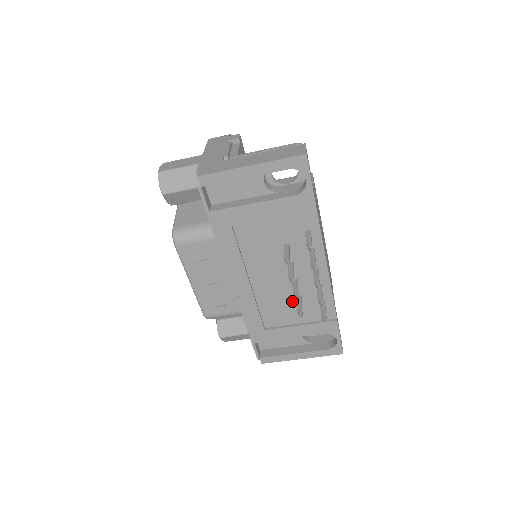
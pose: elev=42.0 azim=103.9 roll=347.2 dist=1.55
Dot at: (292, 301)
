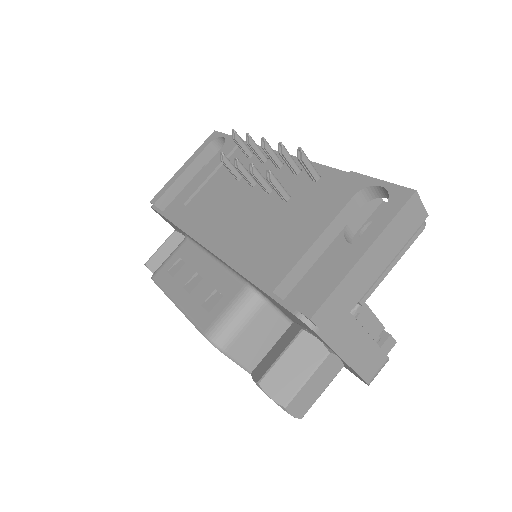
Dot at: (282, 208)
